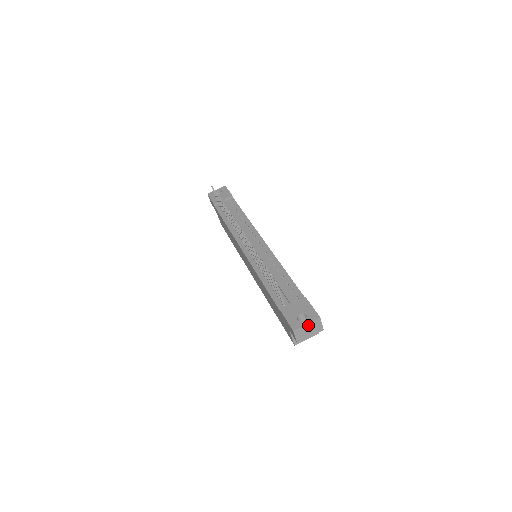
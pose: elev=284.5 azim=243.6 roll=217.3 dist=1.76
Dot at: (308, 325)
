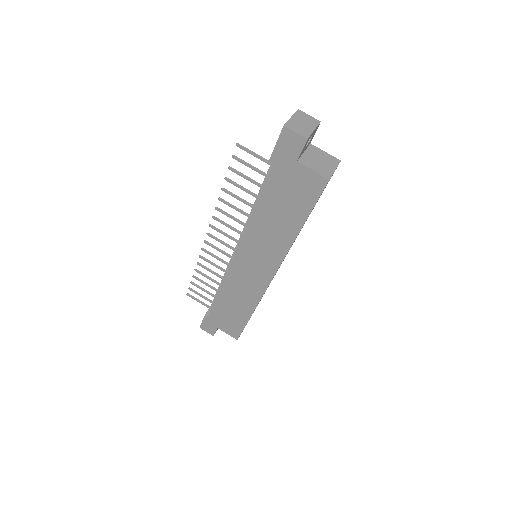
Dot at: (294, 119)
